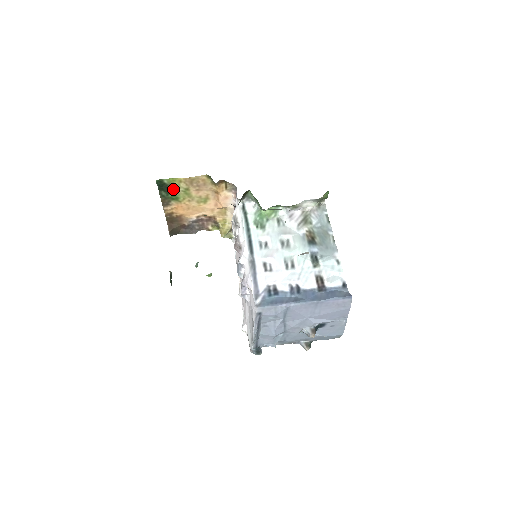
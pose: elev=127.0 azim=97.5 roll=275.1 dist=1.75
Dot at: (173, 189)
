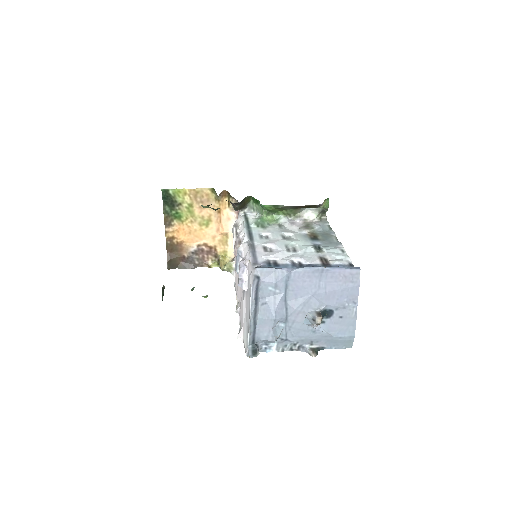
Dot at: (177, 204)
